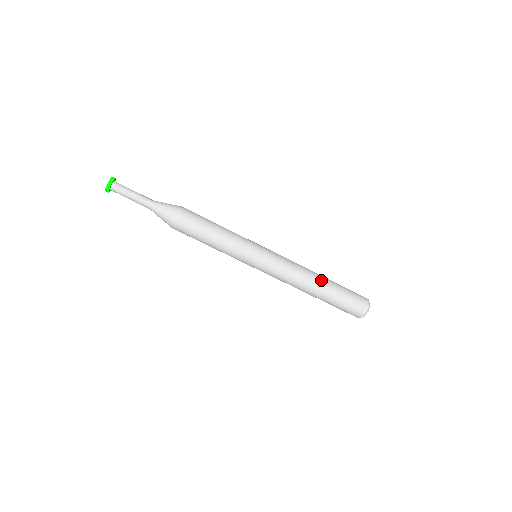
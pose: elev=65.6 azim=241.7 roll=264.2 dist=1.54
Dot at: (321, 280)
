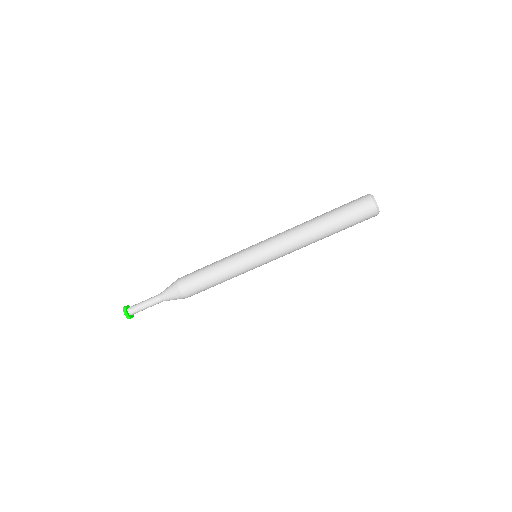
Dot at: (314, 219)
